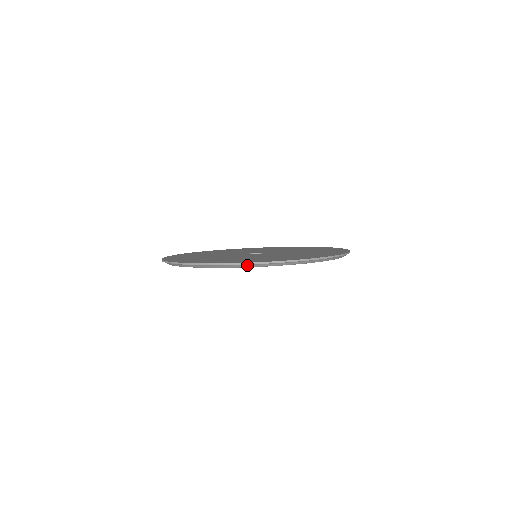
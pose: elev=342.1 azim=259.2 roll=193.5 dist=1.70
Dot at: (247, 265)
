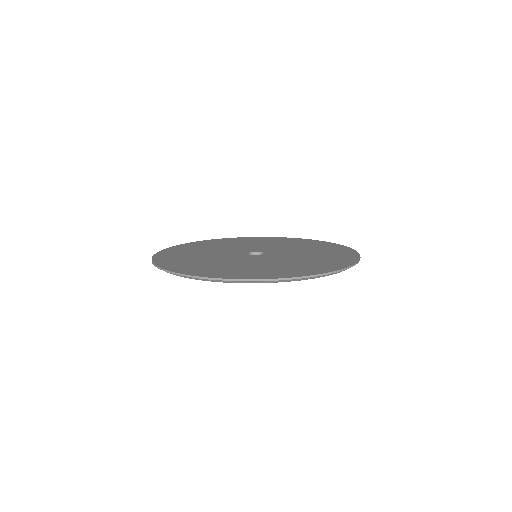
Dot at: (232, 281)
